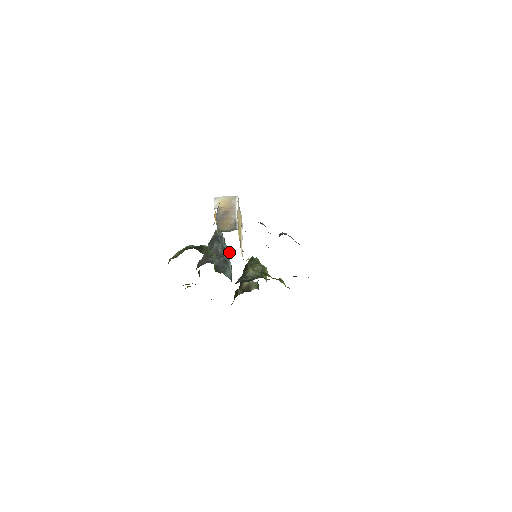
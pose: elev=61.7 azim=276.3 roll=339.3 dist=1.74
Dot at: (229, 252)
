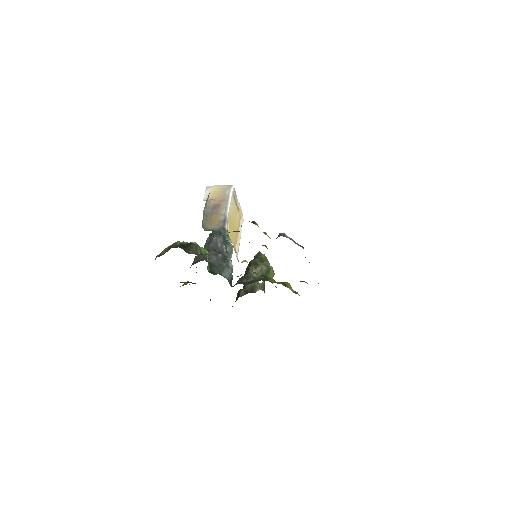
Dot at: (231, 247)
